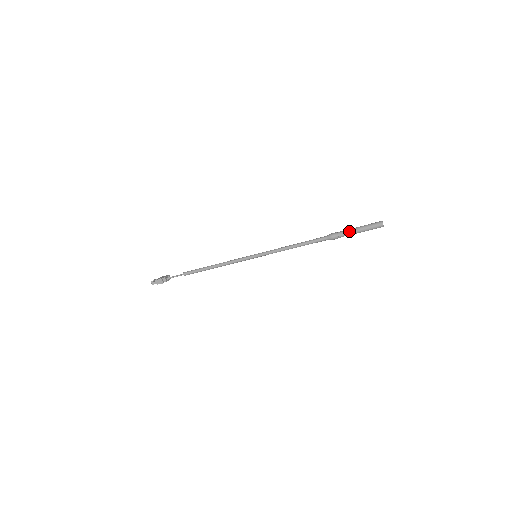
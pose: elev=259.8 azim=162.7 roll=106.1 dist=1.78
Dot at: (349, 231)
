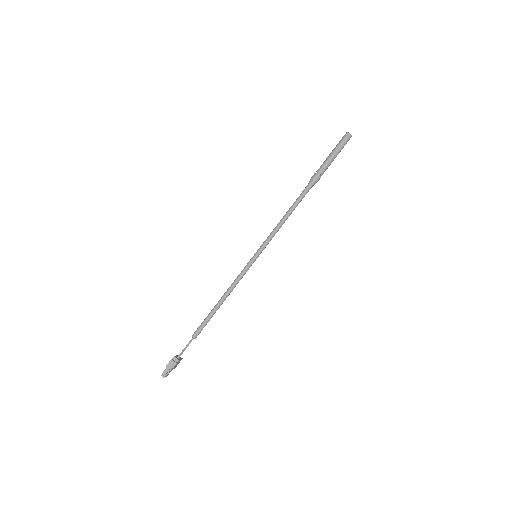
Dot at: (325, 162)
